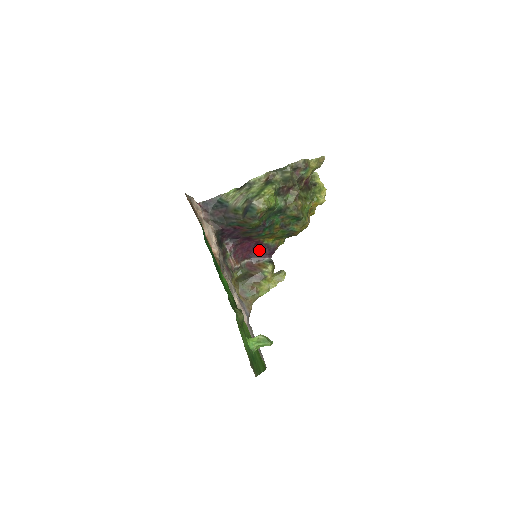
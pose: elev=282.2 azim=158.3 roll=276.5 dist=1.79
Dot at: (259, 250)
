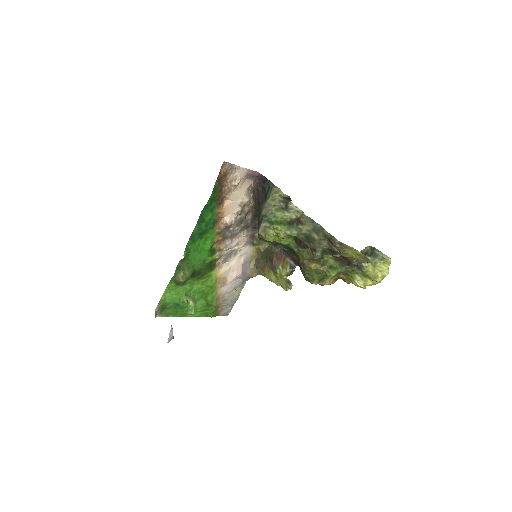
Dot at: occluded
